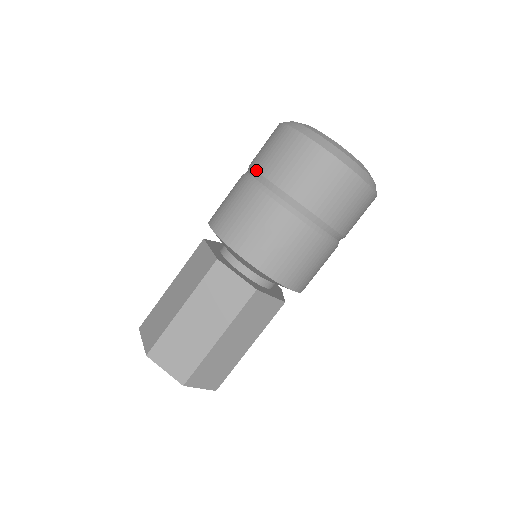
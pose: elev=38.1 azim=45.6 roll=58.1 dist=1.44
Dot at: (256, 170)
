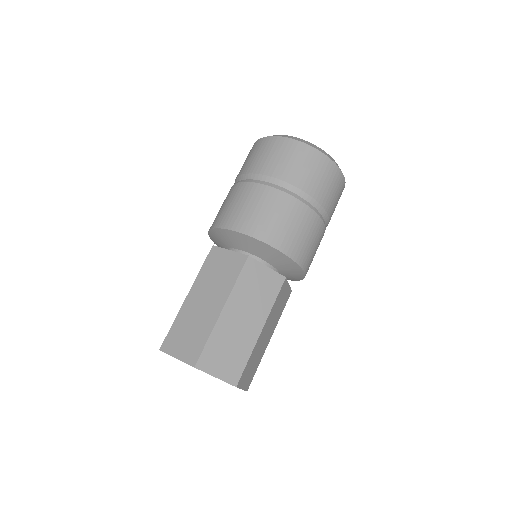
Dot at: (264, 174)
